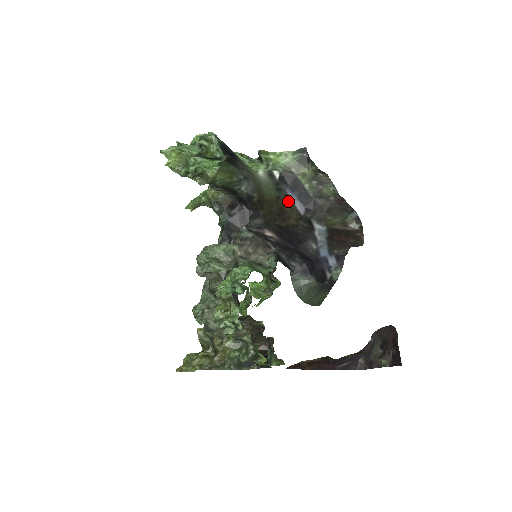
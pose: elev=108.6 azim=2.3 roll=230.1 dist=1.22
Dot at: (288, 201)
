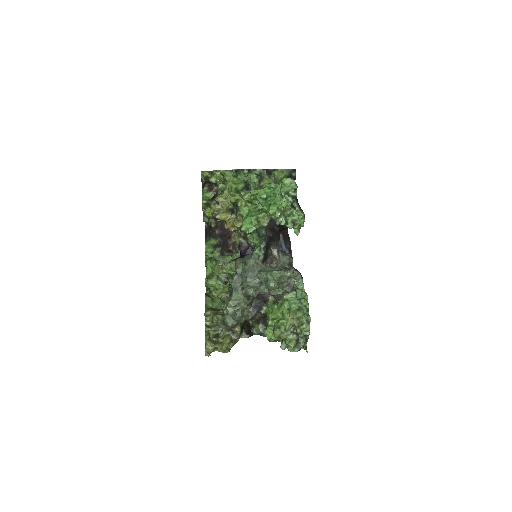
Dot at: occluded
